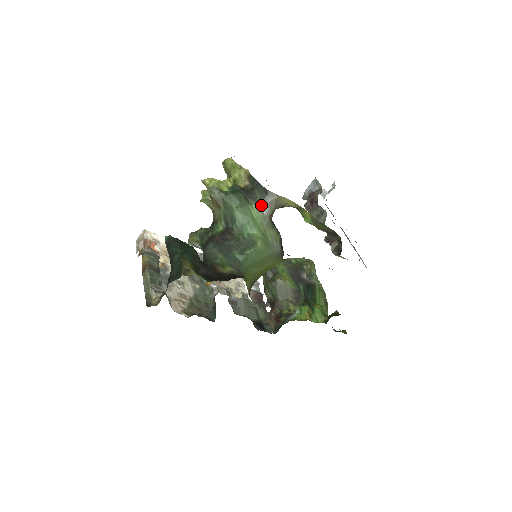
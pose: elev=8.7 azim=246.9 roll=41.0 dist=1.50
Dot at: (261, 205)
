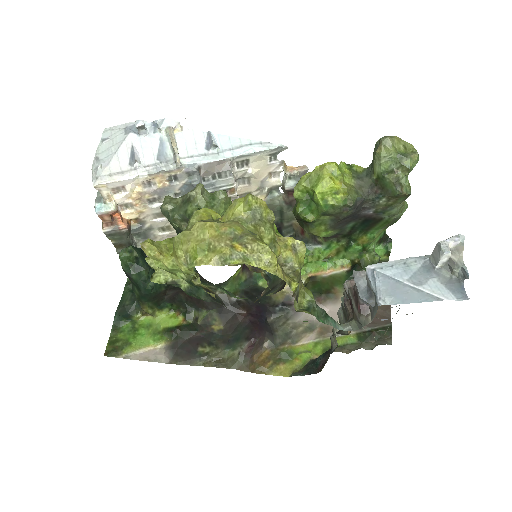
Dot at: occluded
